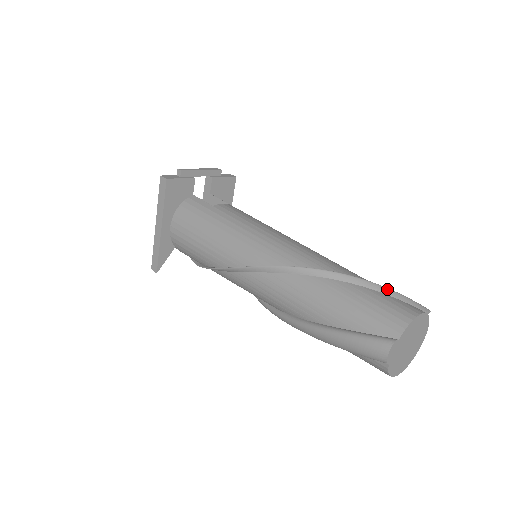
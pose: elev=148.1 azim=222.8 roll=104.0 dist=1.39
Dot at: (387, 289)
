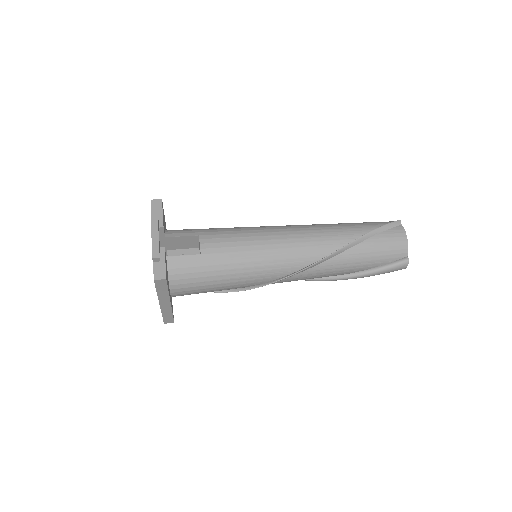
Dot at: (379, 229)
